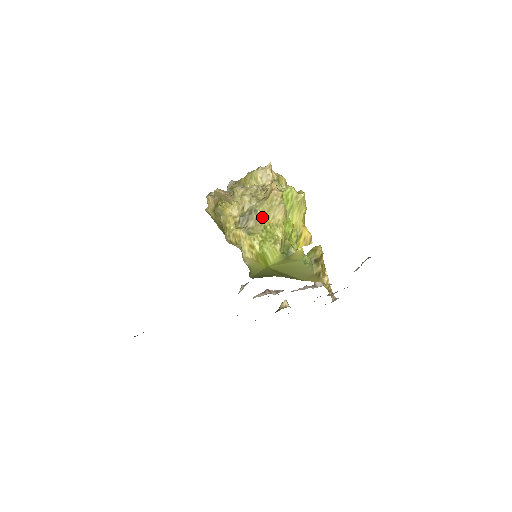
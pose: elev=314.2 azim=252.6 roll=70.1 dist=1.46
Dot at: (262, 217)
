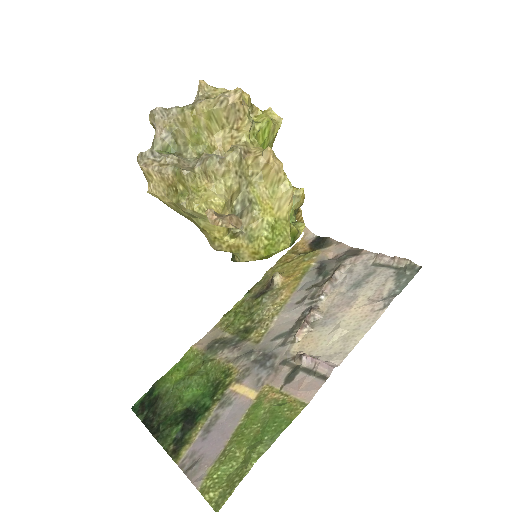
Dot at: (260, 208)
